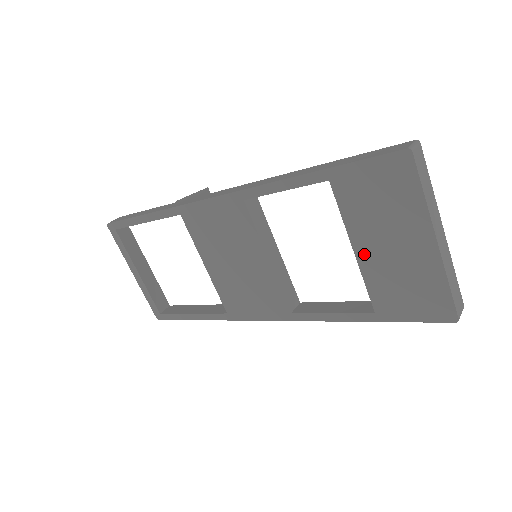
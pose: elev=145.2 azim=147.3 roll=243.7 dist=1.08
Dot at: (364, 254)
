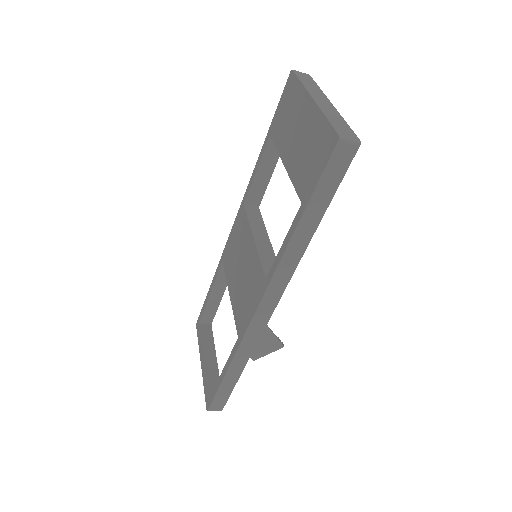
Dot at: (288, 161)
